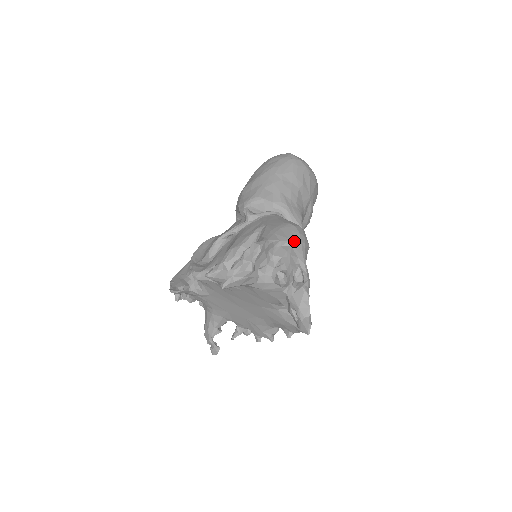
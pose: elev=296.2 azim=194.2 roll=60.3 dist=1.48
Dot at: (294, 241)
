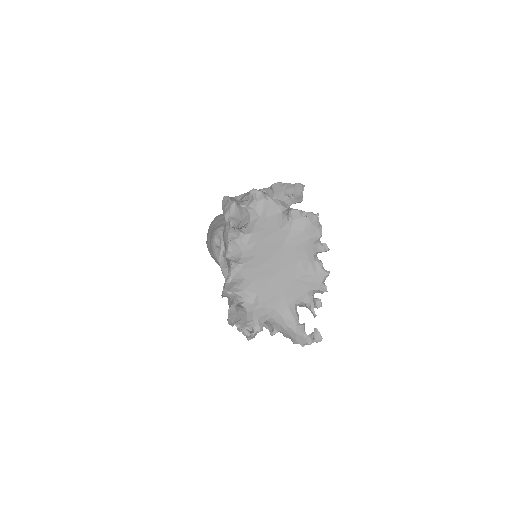
Dot at: occluded
